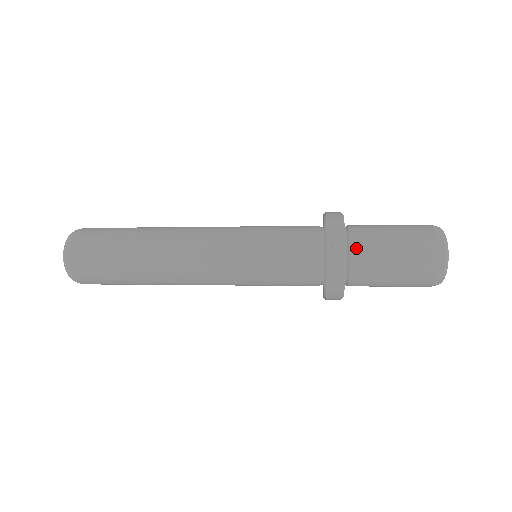
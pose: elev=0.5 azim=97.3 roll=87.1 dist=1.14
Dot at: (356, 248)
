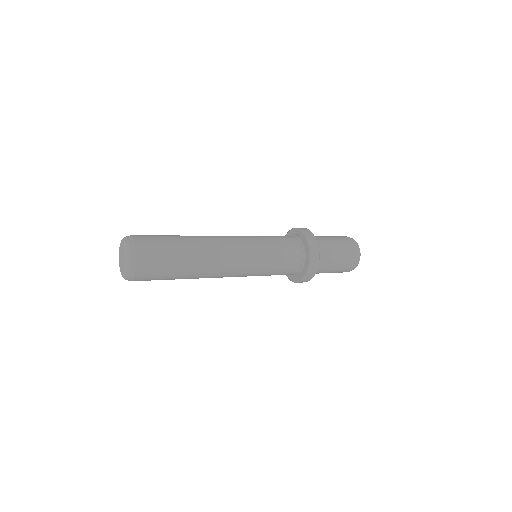
Dot at: (321, 253)
